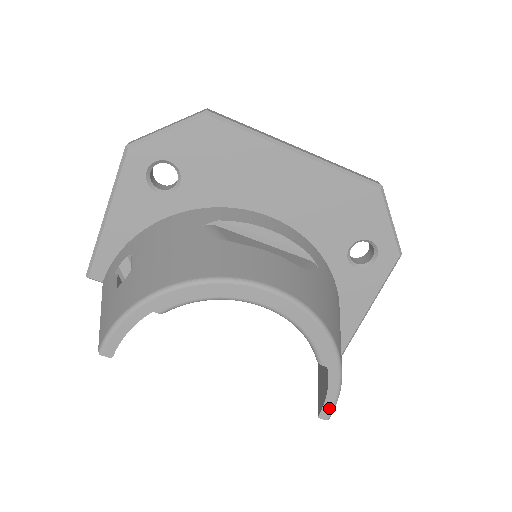
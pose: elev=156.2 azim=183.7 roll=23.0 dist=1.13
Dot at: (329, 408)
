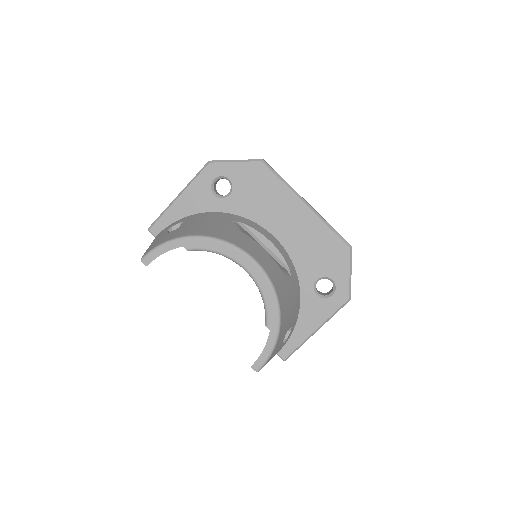
Dot at: (261, 363)
